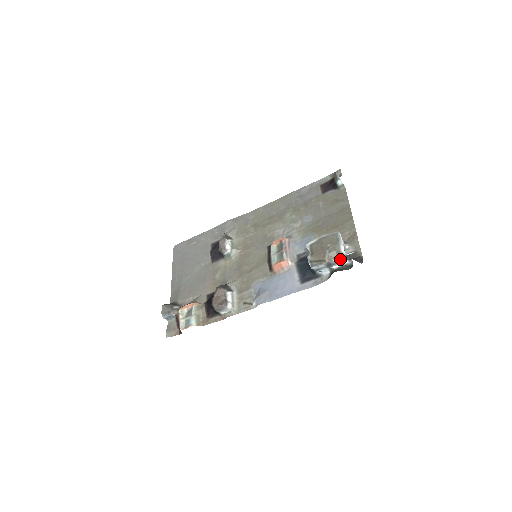
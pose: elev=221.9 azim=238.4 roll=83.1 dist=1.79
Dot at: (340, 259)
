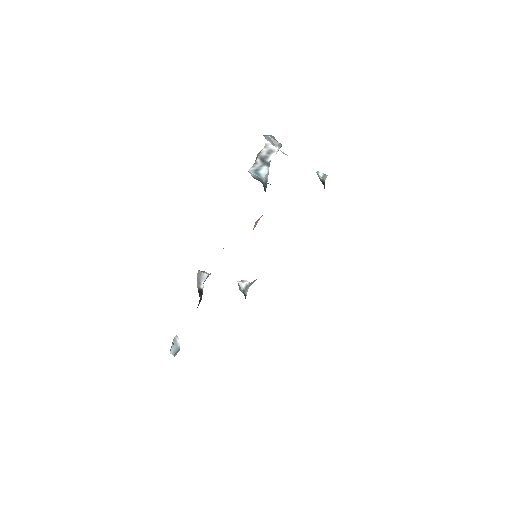
Dot at: (268, 148)
